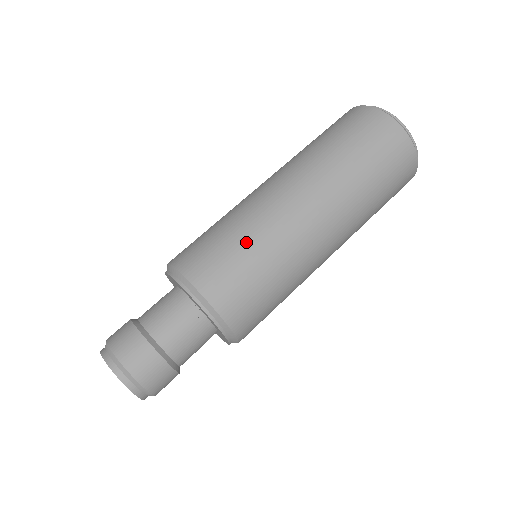
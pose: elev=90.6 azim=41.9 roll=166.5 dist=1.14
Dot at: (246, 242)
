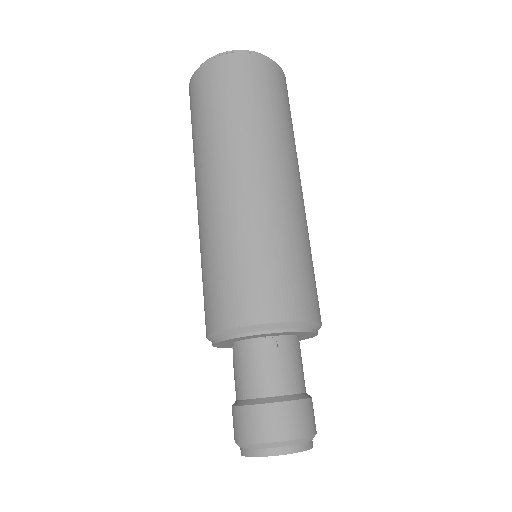
Dot at: (243, 252)
